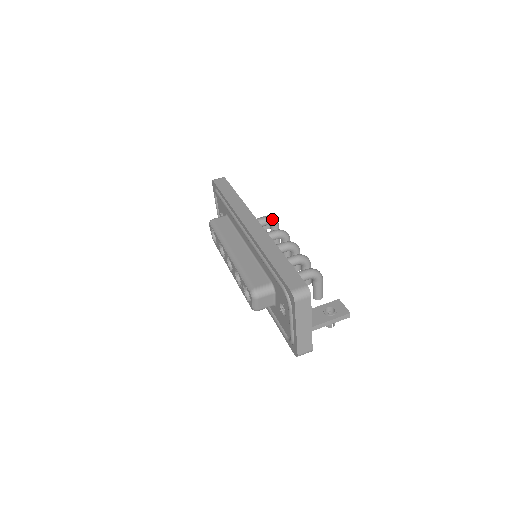
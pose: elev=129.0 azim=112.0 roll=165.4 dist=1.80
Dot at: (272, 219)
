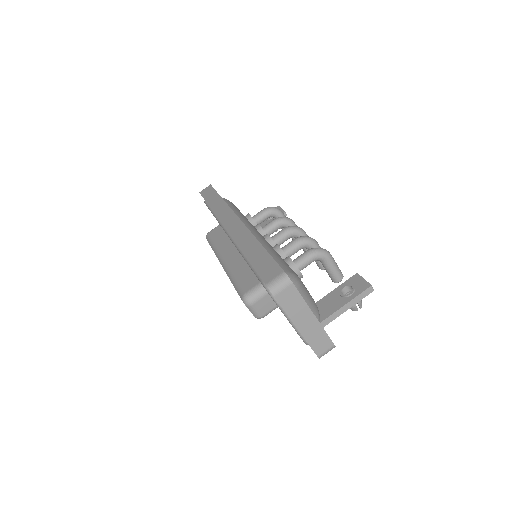
Dot at: (271, 209)
